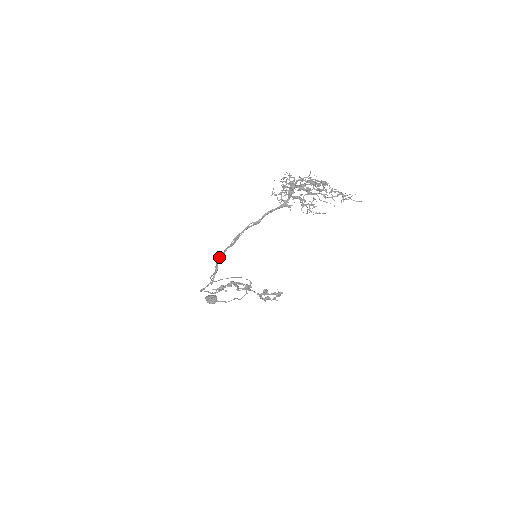
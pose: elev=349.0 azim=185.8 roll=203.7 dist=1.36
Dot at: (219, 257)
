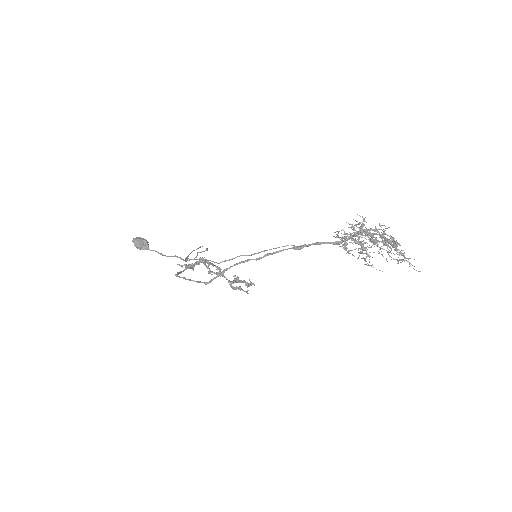
Dot at: (228, 260)
